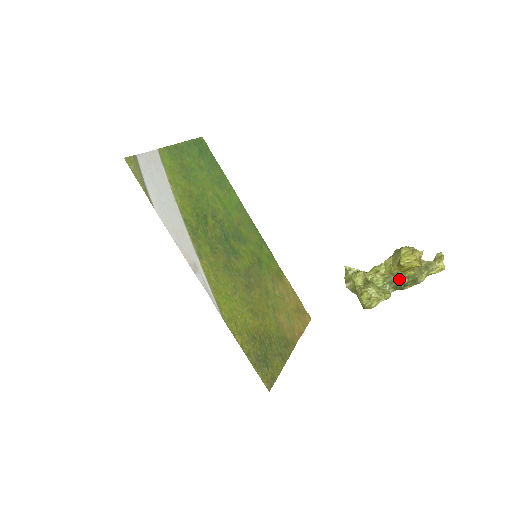
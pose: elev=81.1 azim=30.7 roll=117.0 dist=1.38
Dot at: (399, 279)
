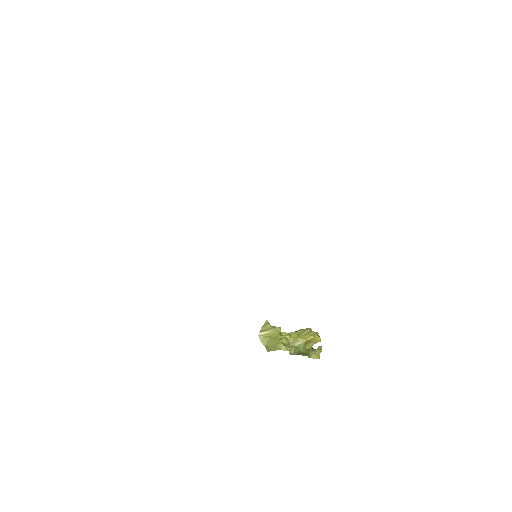
Dot at: (299, 347)
